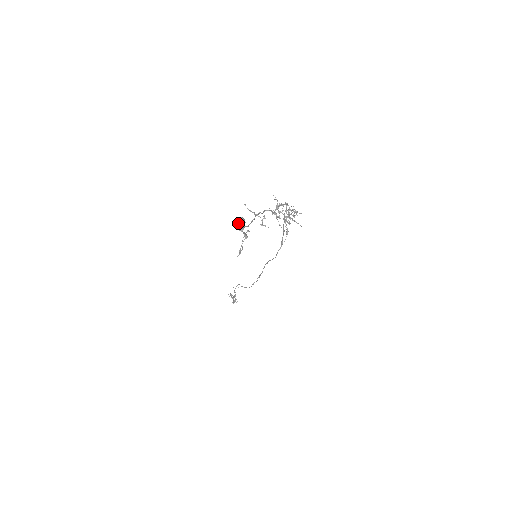
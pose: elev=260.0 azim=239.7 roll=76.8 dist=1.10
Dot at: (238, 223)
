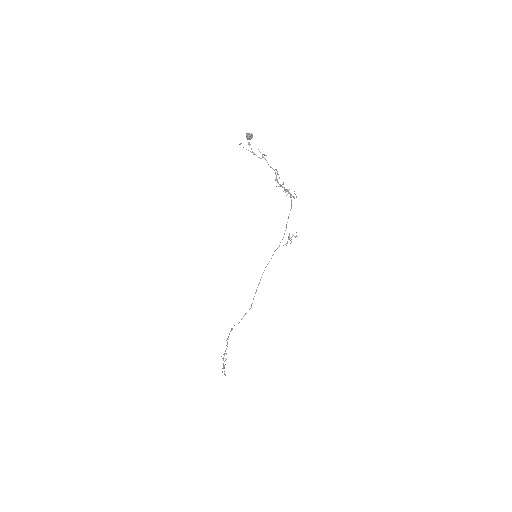
Dot at: (248, 133)
